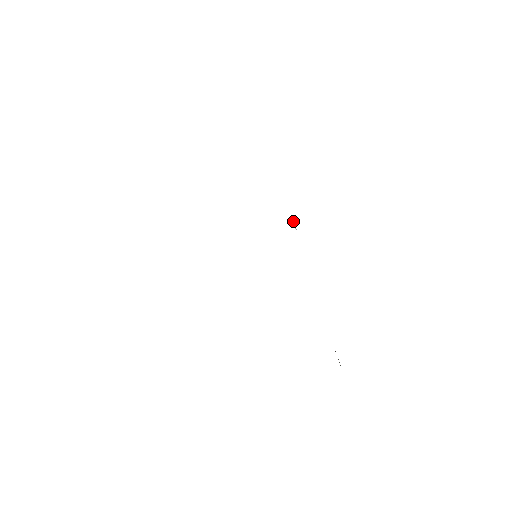
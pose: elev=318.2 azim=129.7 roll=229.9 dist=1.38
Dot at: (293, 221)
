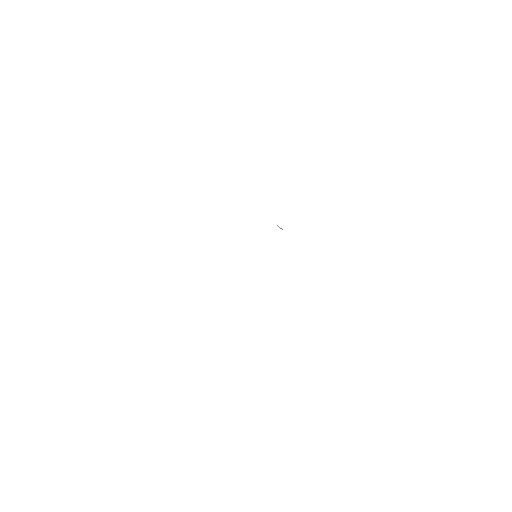
Dot at: (278, 226)
